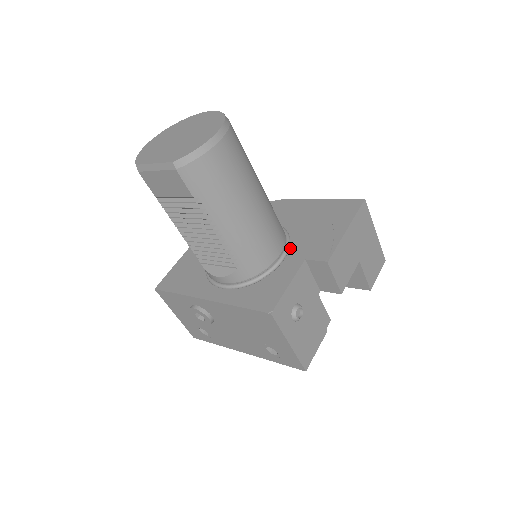
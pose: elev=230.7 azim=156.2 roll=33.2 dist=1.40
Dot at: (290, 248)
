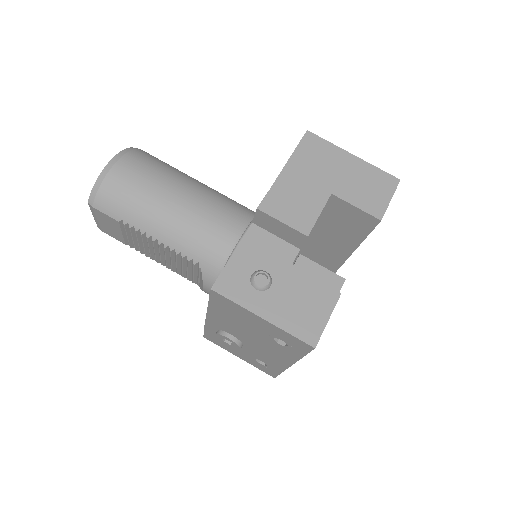
Dot at: occluded
